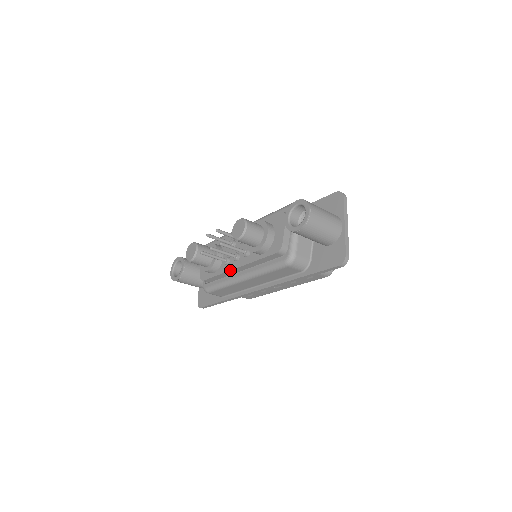
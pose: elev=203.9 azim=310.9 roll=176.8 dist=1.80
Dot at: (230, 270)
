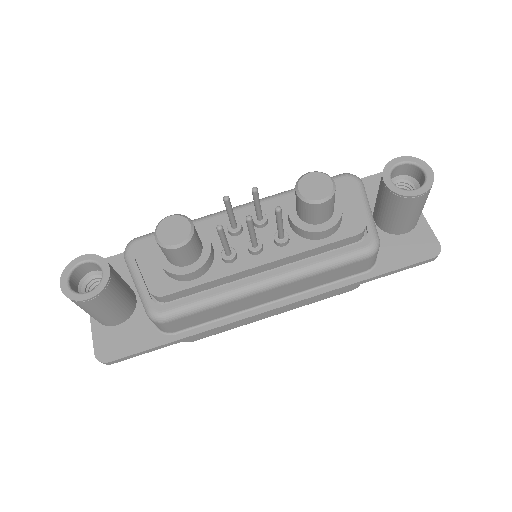
Dot at: (245, 270)
